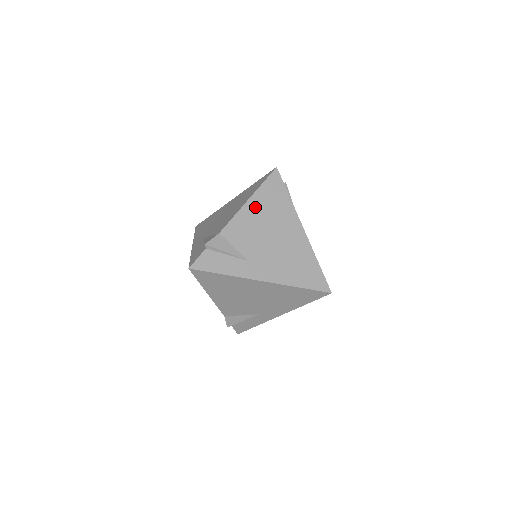
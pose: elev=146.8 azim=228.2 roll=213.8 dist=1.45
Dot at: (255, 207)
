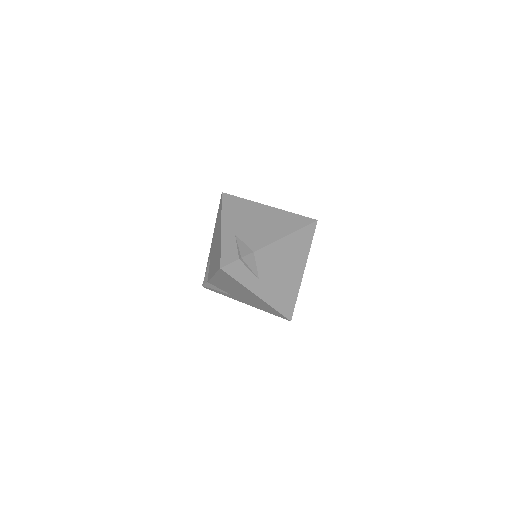
Dot at: (220, 280)
